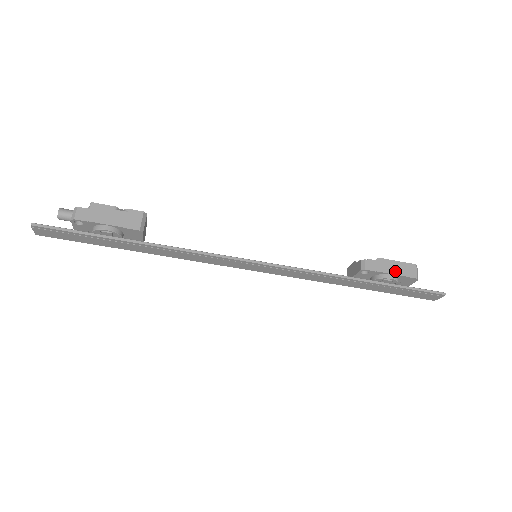
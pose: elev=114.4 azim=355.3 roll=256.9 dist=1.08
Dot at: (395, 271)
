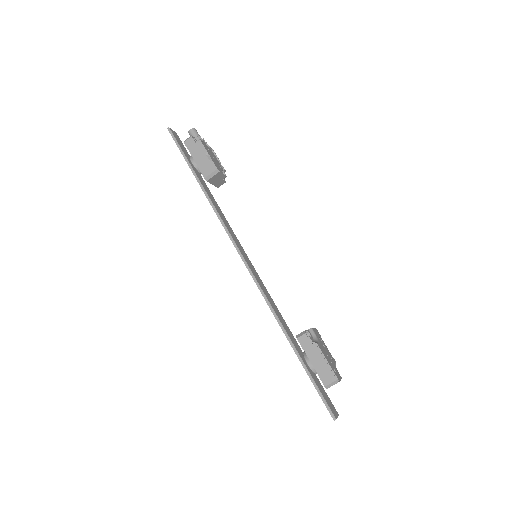
Dot at: (316, 364)
